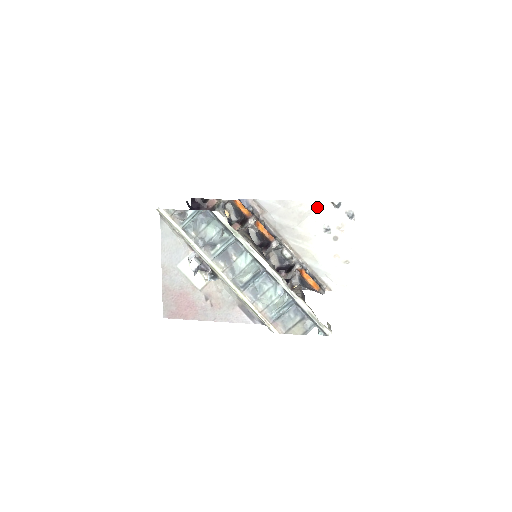
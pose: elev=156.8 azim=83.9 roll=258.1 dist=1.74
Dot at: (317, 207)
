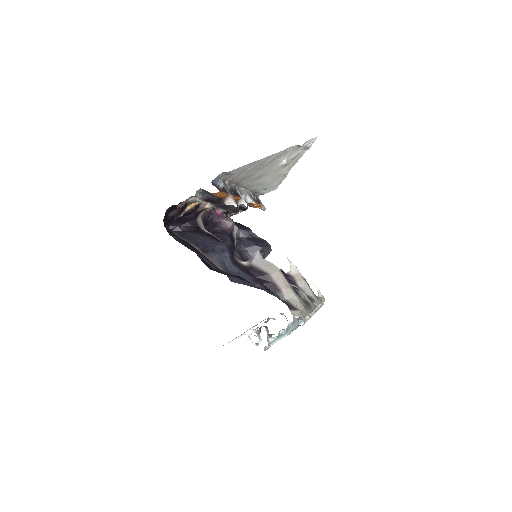
Dot at: (284, 153)
